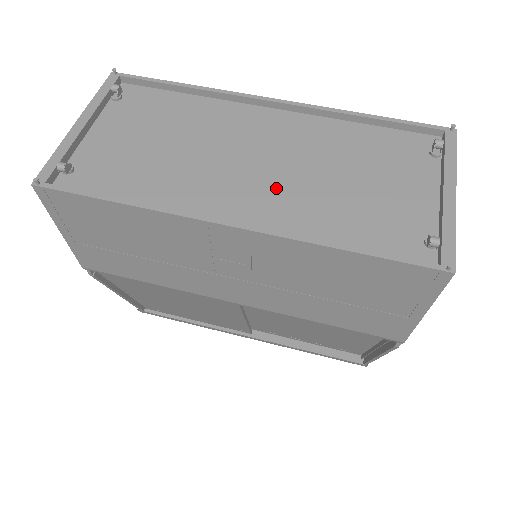
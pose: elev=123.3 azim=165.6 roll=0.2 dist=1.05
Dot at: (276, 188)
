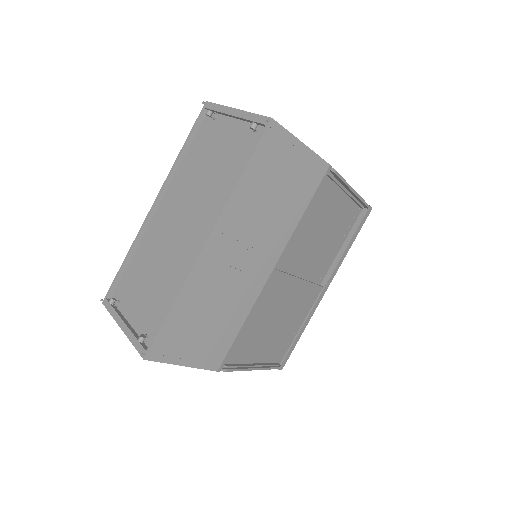
Dot at: (199, 212)
